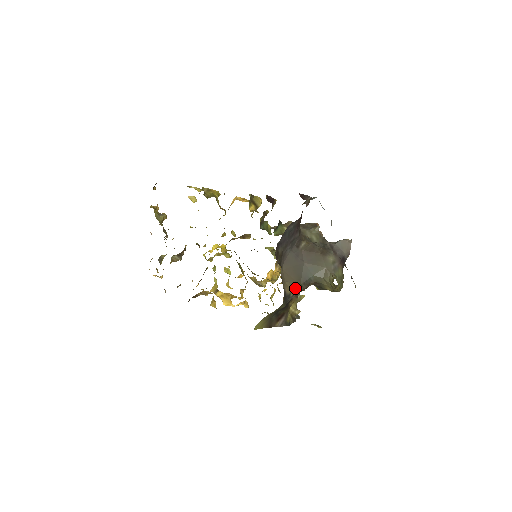
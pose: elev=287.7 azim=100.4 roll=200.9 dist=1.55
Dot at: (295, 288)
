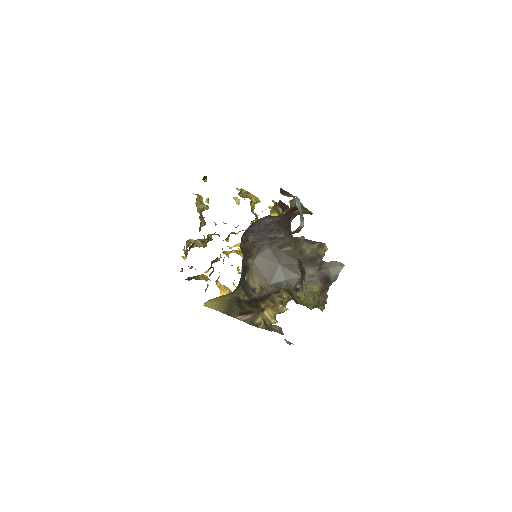
Dot at: (263, 285)
